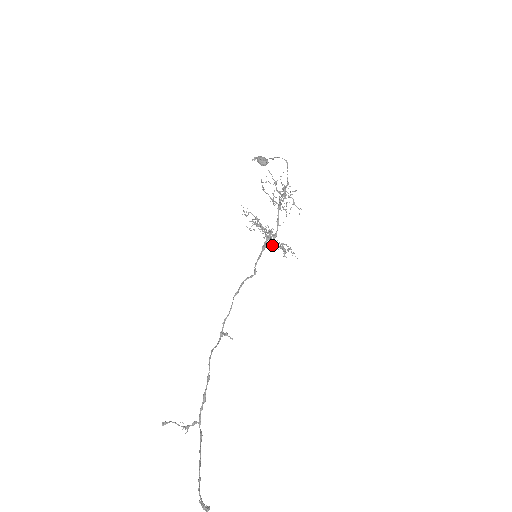
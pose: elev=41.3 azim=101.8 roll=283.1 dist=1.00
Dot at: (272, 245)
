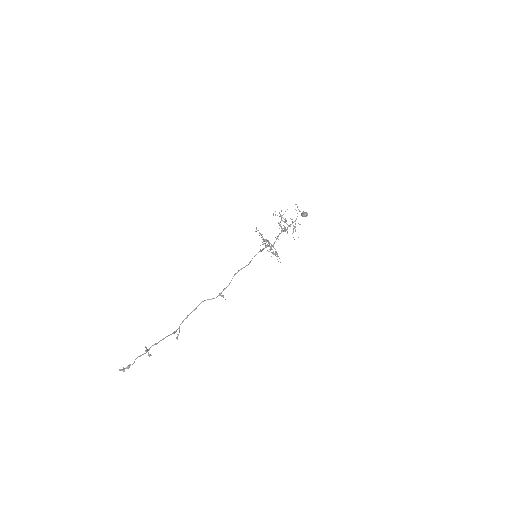
Dot at: occluded
